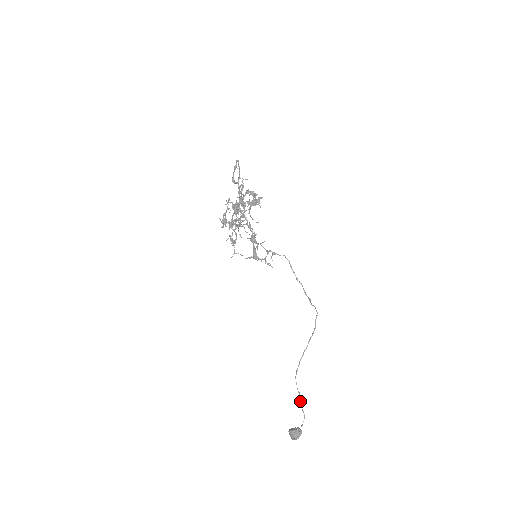
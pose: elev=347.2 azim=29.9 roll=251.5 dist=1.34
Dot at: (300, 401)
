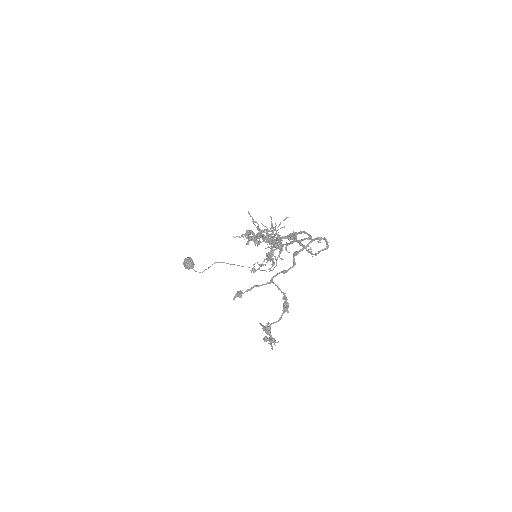
Dot at: (206, 269)
